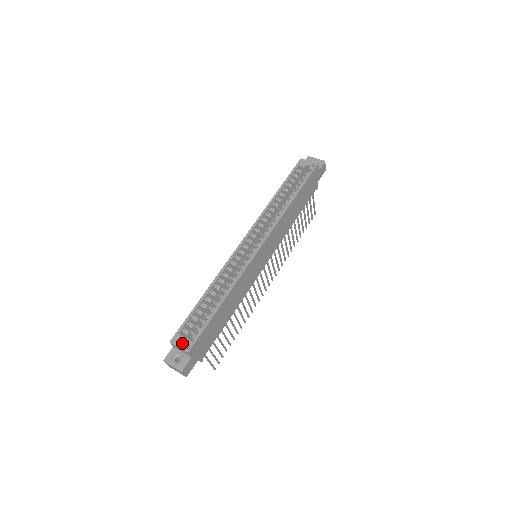
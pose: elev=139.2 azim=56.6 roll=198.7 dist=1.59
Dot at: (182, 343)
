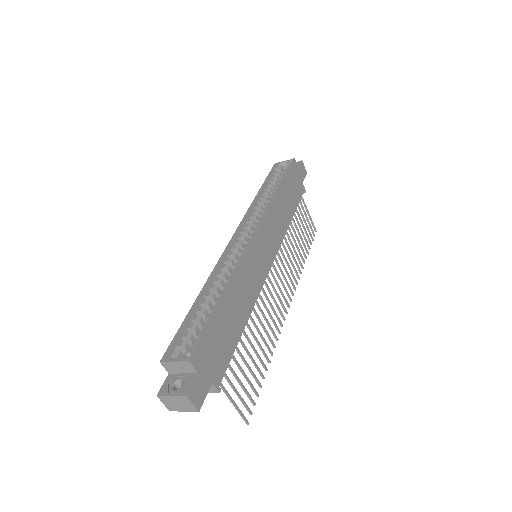
Dot at: occluded
